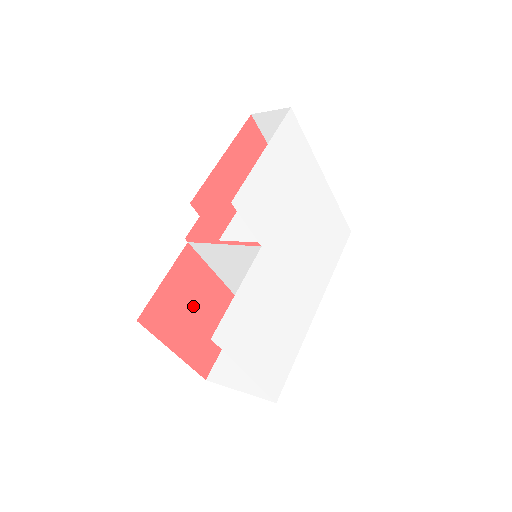
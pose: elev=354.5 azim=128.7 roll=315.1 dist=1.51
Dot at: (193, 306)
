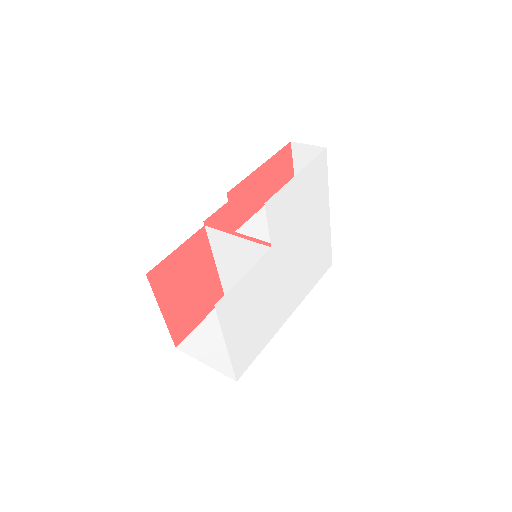
Dot at: (189, 280)
